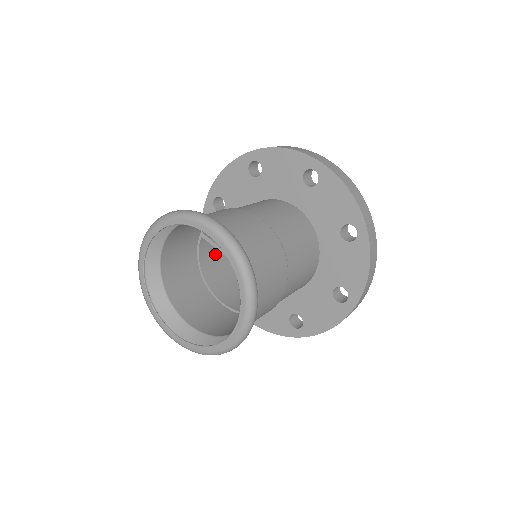
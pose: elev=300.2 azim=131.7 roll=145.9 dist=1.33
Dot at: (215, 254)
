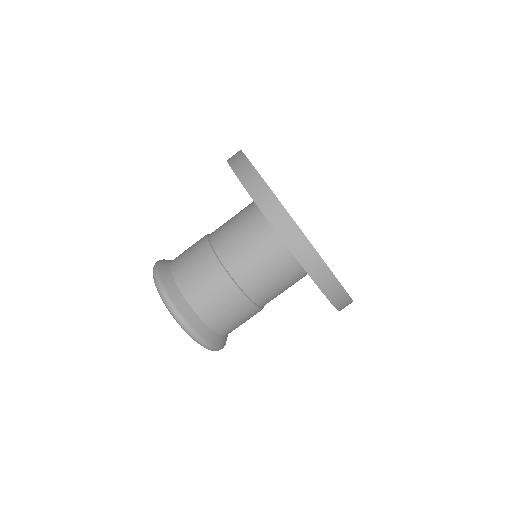
Dot at: occluded
